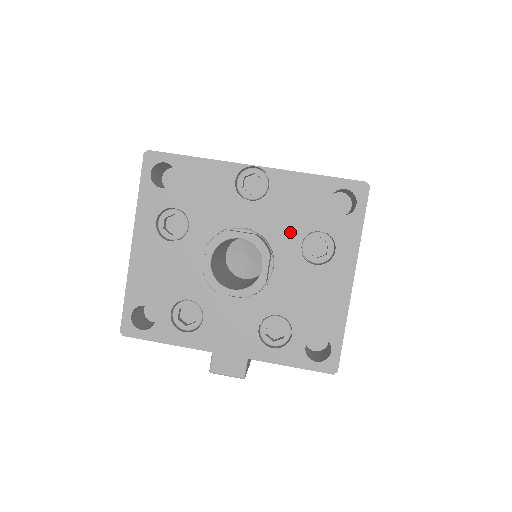
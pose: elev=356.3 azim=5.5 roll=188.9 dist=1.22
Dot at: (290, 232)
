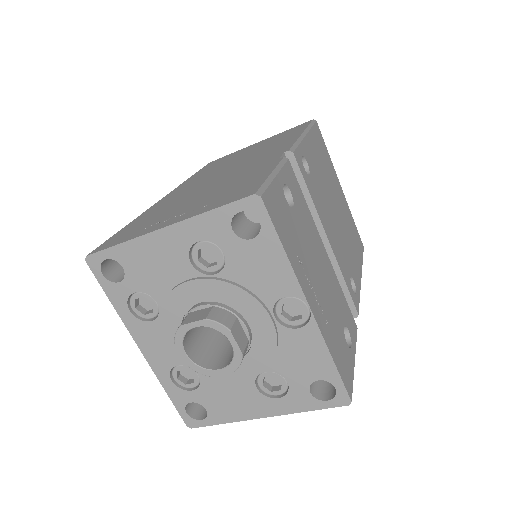
Dot at: (269, 362)
